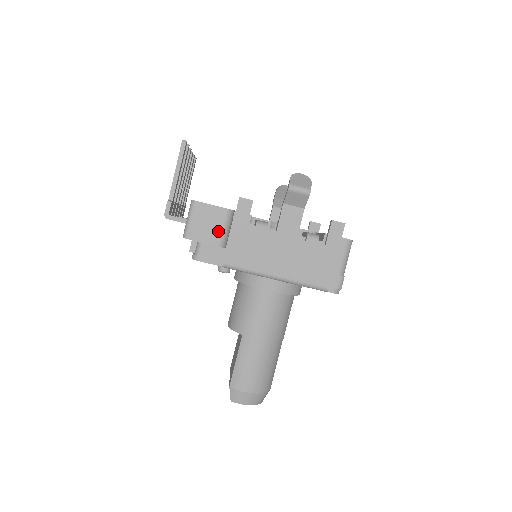
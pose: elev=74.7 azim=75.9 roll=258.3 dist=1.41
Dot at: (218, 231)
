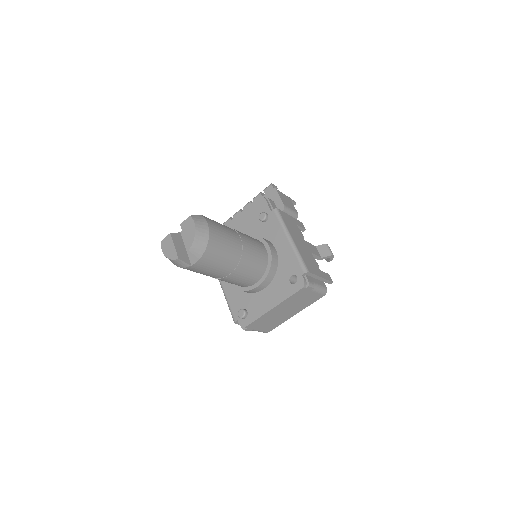
Dot at: (289, 206)
